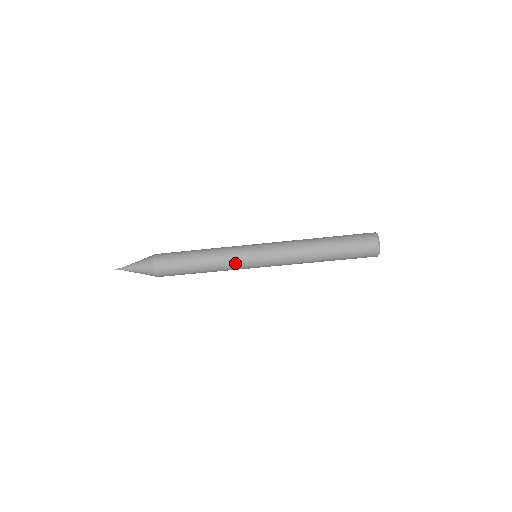
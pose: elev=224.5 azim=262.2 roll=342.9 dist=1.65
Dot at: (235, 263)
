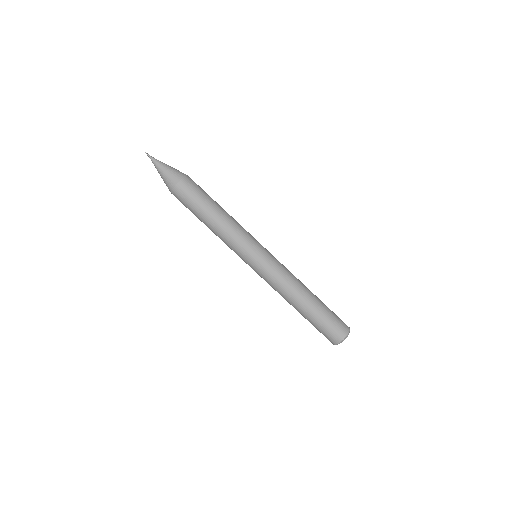
Dot at: (242, 241)
